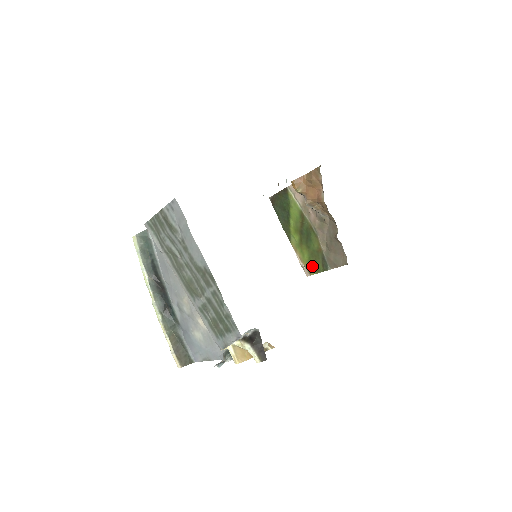
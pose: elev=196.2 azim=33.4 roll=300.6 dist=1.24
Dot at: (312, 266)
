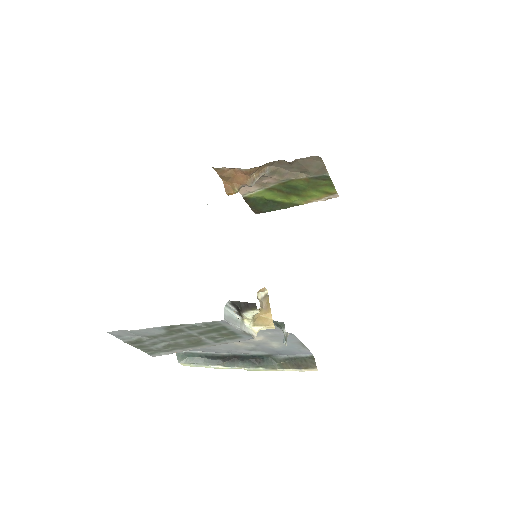
Dot at: (326, 190)
